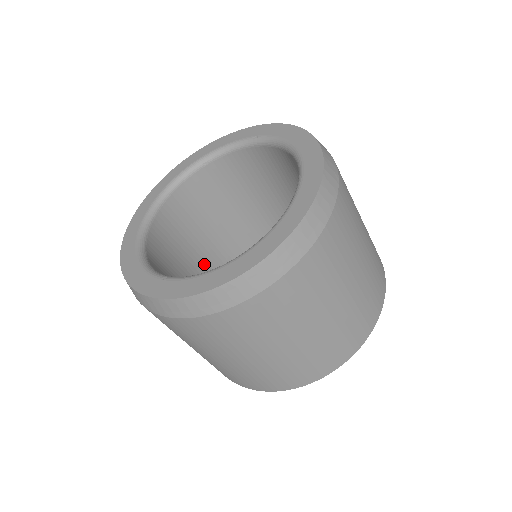
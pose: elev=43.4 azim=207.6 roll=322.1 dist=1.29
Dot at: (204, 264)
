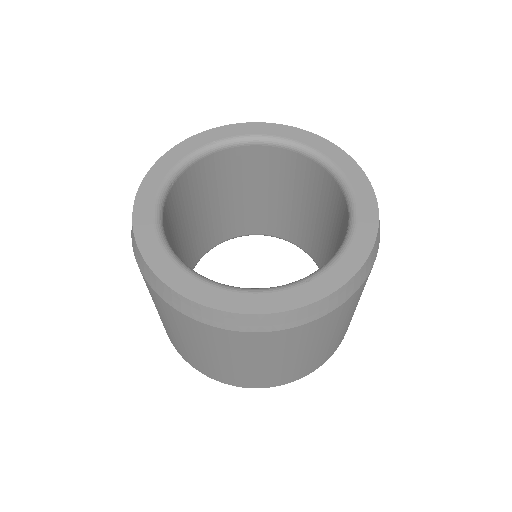
Dot at: occluded
